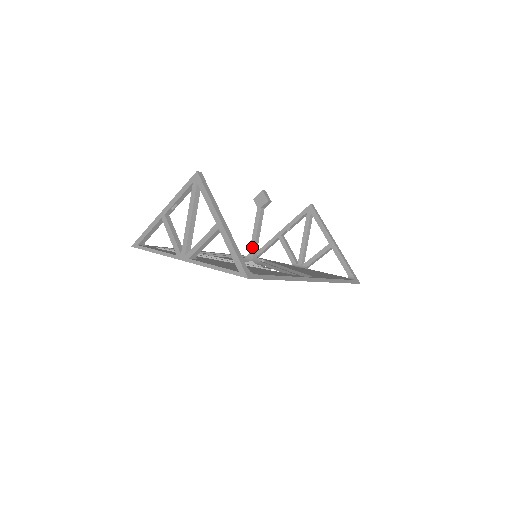
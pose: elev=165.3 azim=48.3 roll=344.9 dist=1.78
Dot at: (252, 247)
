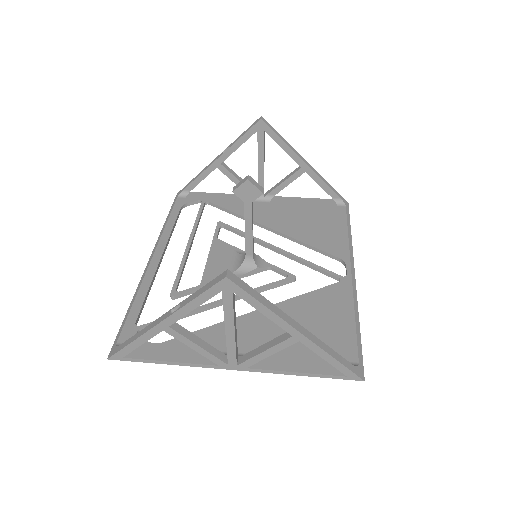
Dot at: (249, 250)
